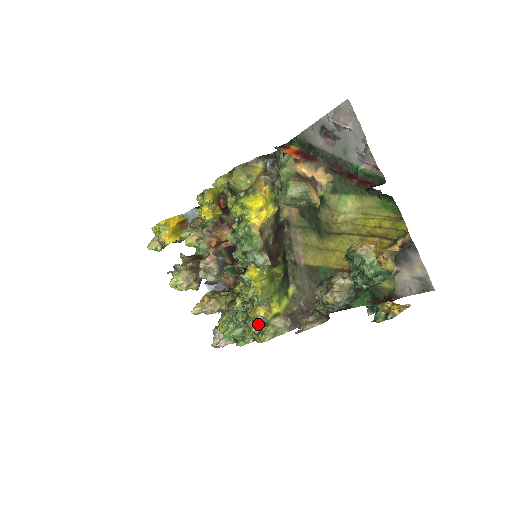
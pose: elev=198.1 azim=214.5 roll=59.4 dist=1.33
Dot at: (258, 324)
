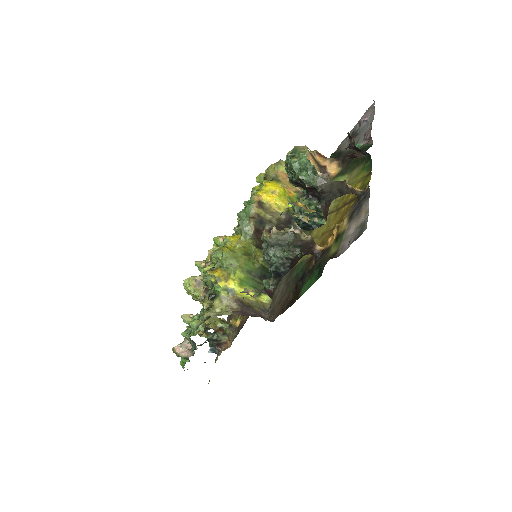
Dot at: (212, 300)
